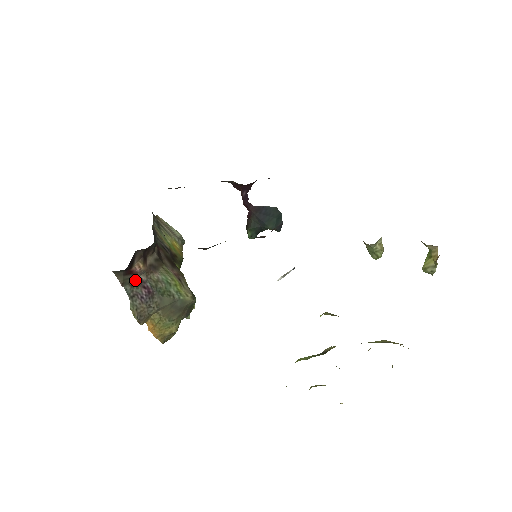
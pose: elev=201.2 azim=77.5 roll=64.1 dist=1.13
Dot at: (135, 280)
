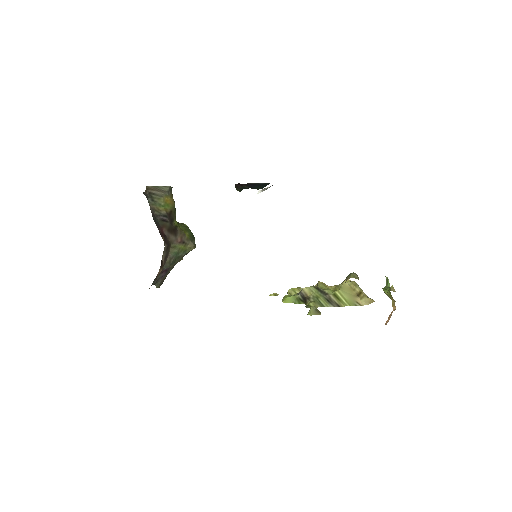
Dot at: occluded
